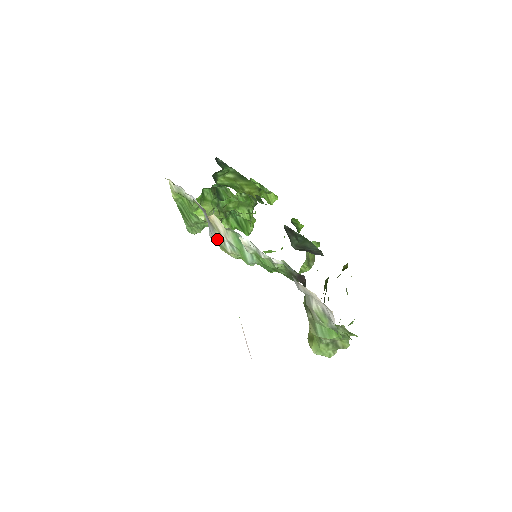
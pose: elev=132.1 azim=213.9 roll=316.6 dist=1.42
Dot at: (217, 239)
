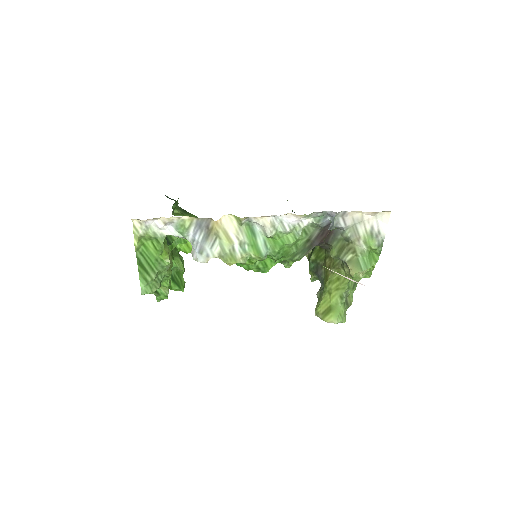
Dot at: (222, 250)
